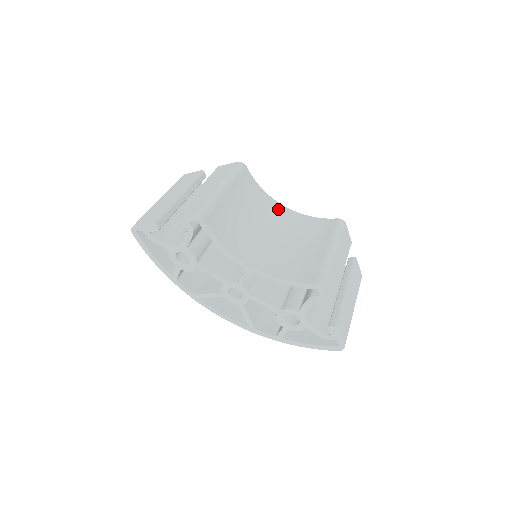
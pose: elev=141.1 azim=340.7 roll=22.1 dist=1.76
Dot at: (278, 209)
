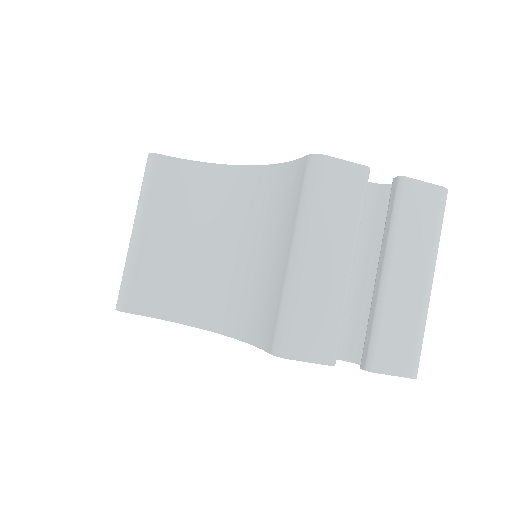
Dot at: (234, 181)
